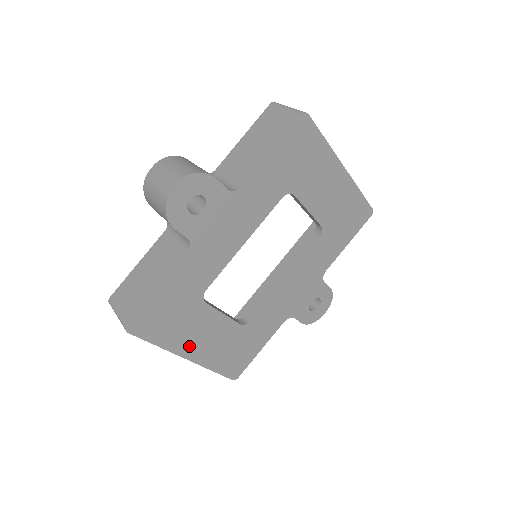
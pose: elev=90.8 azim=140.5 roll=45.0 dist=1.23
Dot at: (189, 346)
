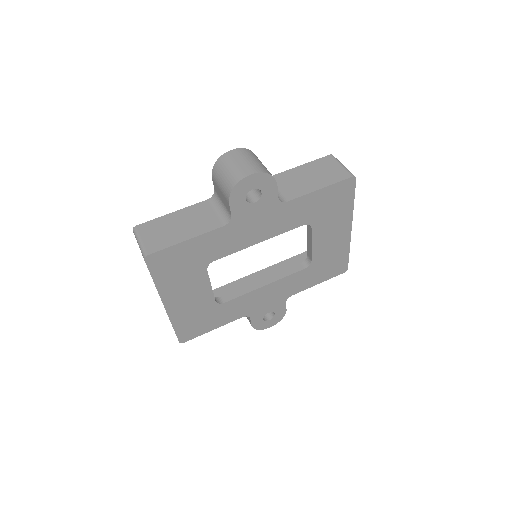
Dot at: (173, 296)
